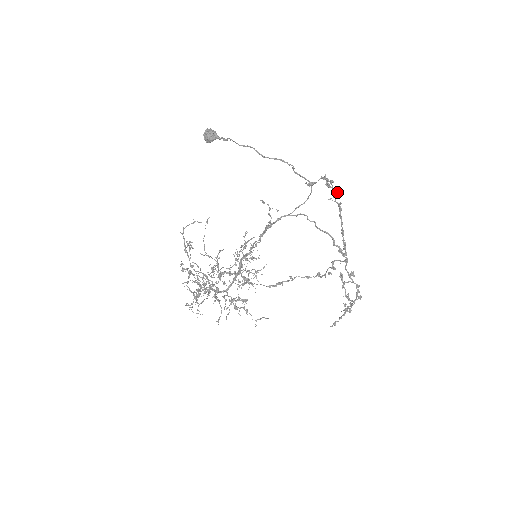
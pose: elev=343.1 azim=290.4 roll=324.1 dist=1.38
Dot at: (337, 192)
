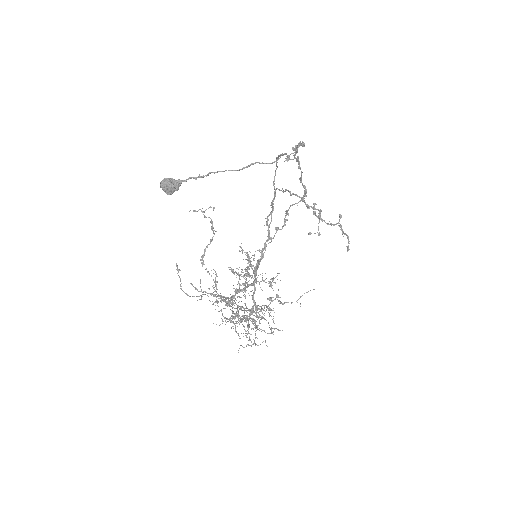
Dot at: (297, 150)
